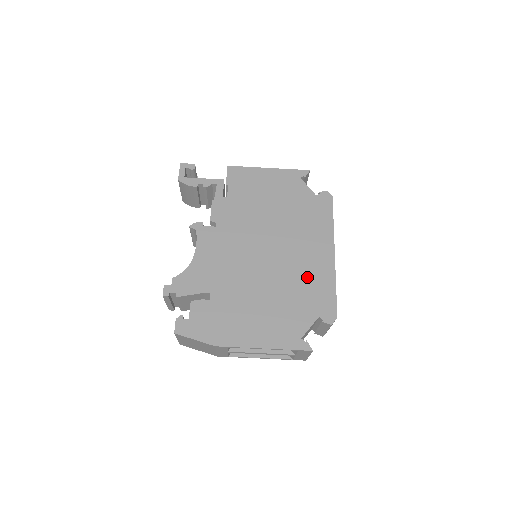
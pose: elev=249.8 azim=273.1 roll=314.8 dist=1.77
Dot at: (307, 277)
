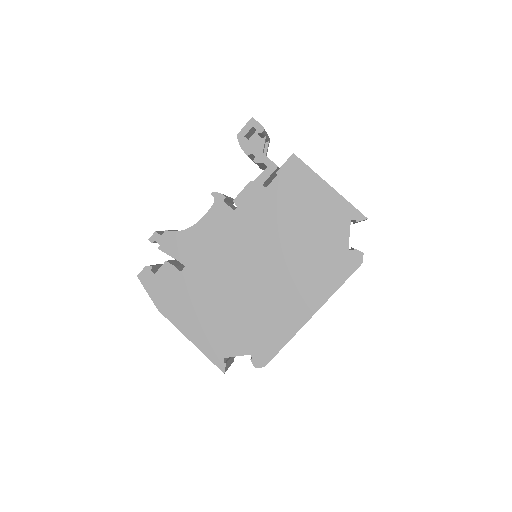
Dot at: (271, 316)
